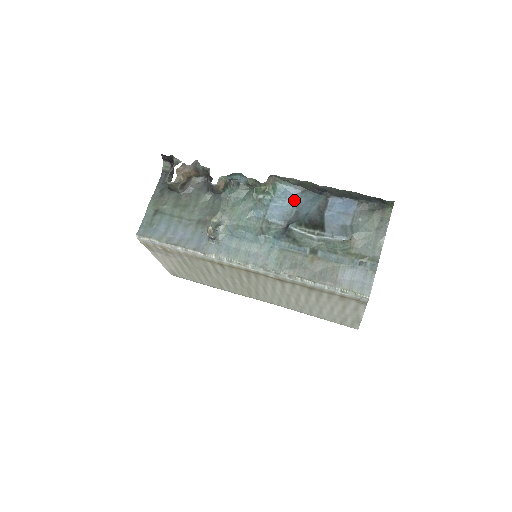
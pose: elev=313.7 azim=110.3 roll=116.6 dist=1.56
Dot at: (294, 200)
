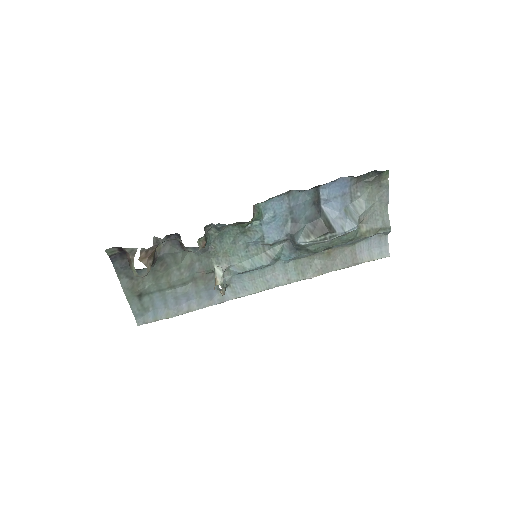
Dot at: (284, 208)
